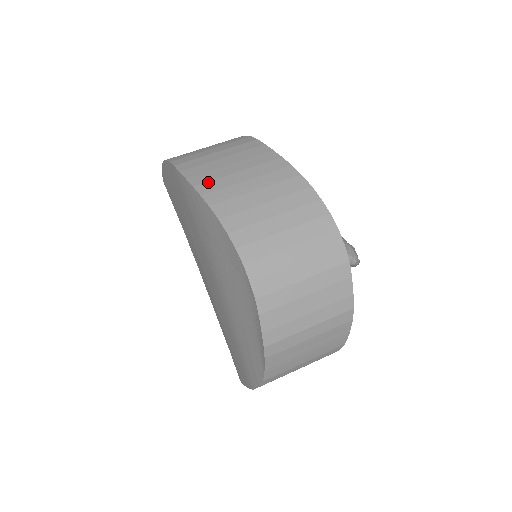
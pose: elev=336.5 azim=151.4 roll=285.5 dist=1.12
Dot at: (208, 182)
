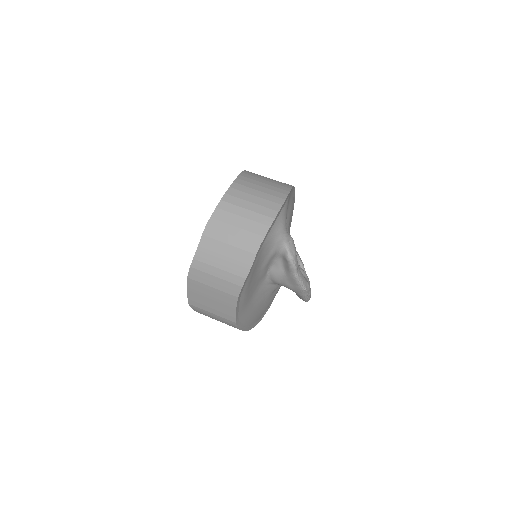
Dot at: (252, 173)
